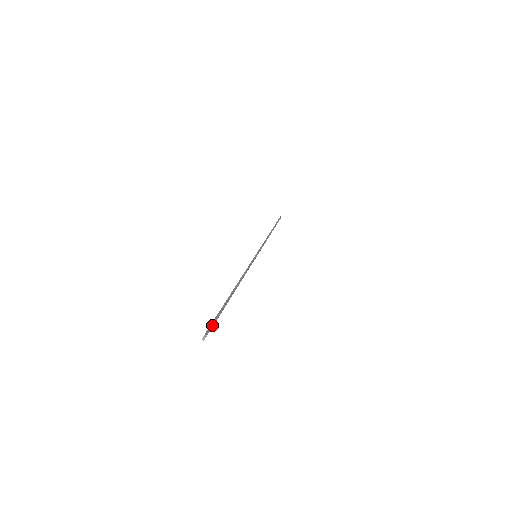
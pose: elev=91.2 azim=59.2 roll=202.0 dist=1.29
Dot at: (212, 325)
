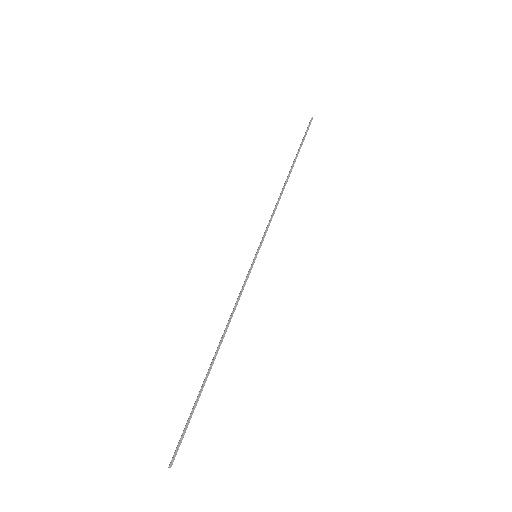
Dot at: (178, 447)
